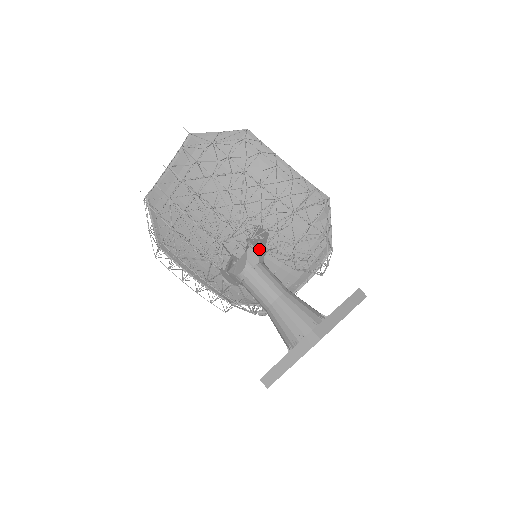
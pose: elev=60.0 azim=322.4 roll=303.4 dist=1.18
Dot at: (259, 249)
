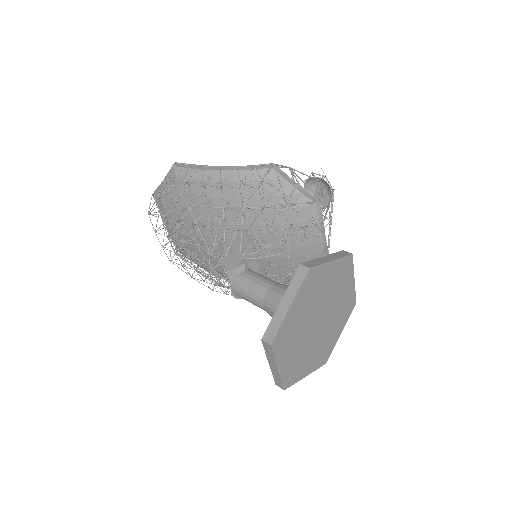
Dot at: (231, 264)
